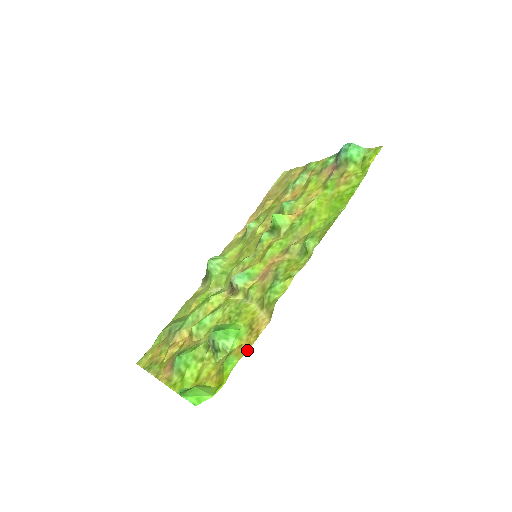
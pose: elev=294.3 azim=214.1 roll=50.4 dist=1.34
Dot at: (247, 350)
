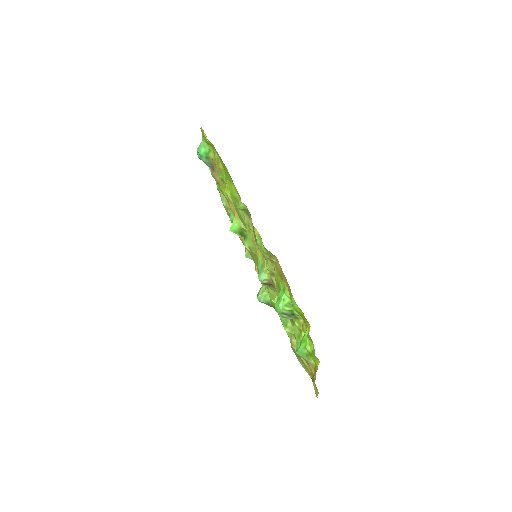
Dot at: (288, 285)
